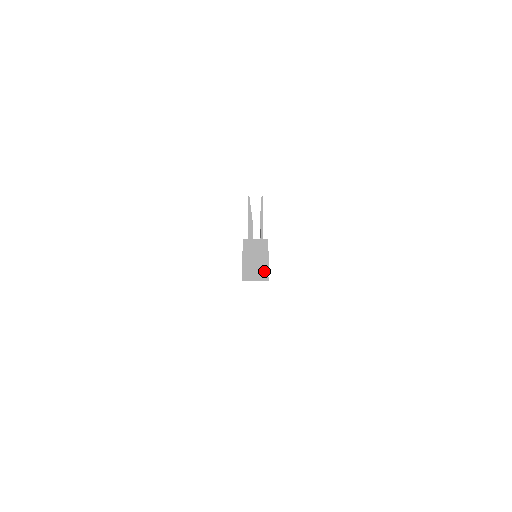
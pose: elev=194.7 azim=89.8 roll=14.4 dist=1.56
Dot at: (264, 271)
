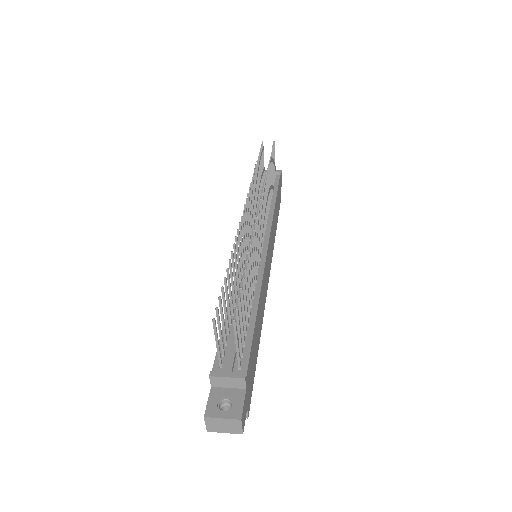
Dot at: occluded
